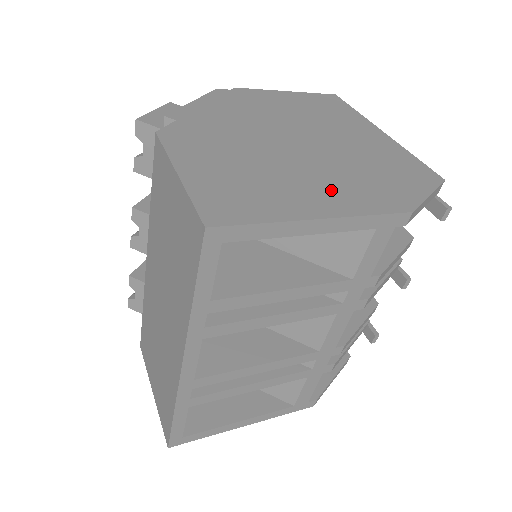
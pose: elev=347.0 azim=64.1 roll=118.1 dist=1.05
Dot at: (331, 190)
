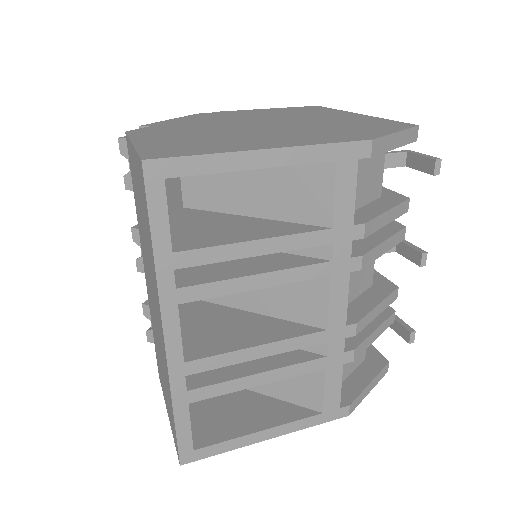
Dot at: (286, 138)
